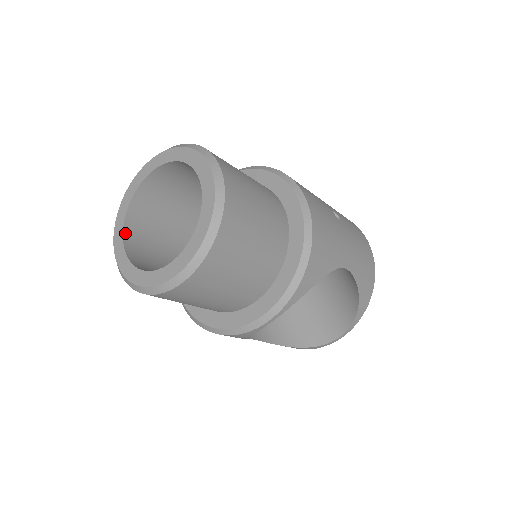
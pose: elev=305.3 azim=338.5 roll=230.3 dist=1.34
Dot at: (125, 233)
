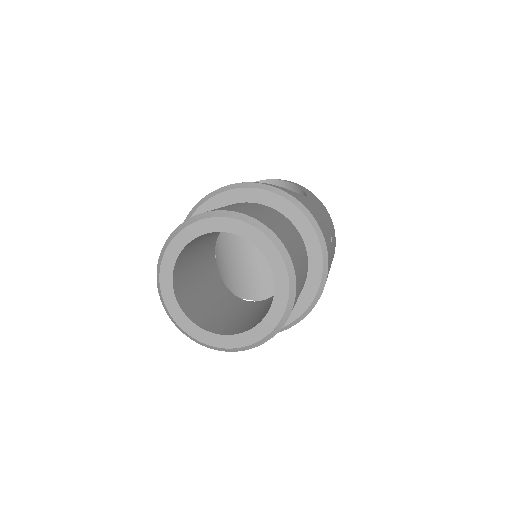
Dot at: (174, 271)
